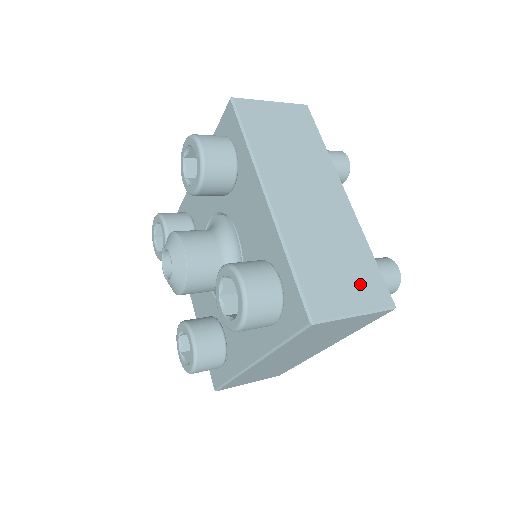
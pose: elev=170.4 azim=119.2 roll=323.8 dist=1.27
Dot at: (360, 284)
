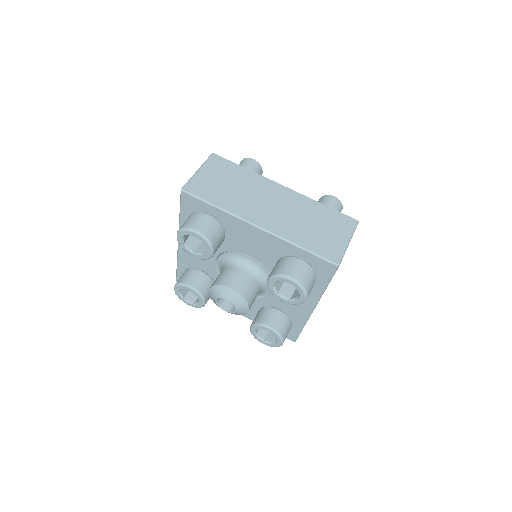
Dot at: (336, 226)
